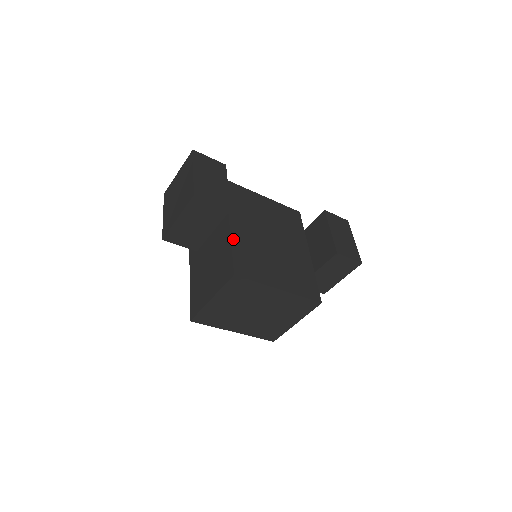
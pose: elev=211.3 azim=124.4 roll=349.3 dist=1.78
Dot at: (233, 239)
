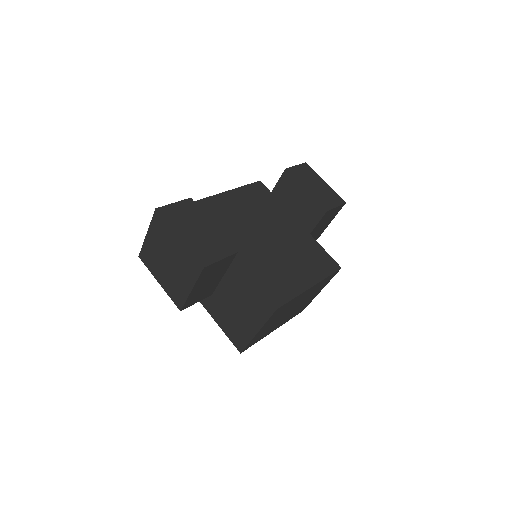
Dot at: (247, 270)
